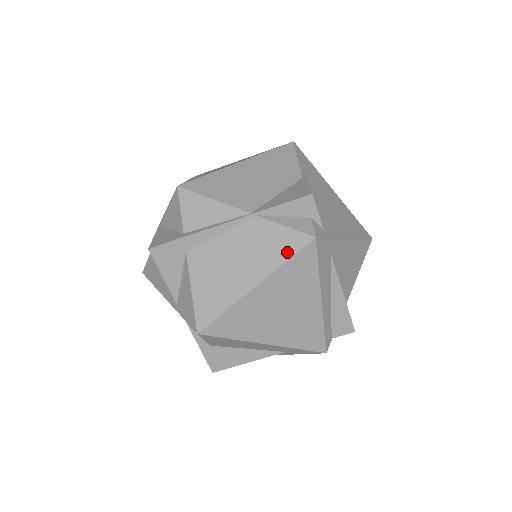
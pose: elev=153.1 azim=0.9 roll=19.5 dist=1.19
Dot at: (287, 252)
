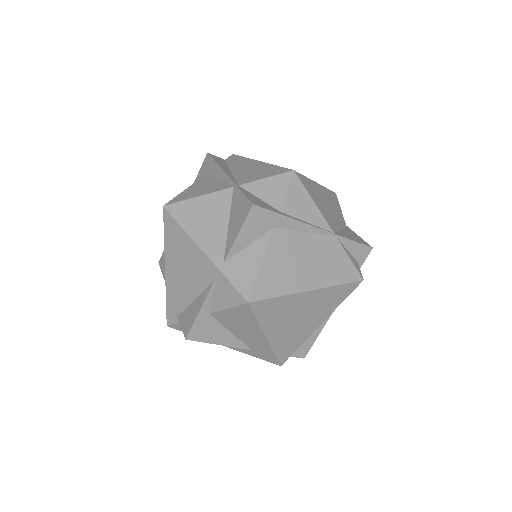
Dot at: (343, 278)
